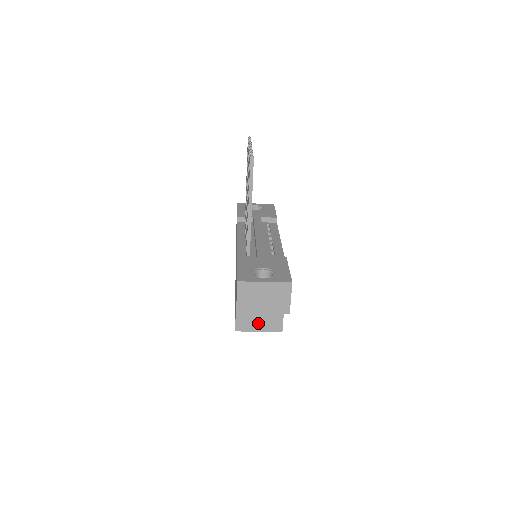
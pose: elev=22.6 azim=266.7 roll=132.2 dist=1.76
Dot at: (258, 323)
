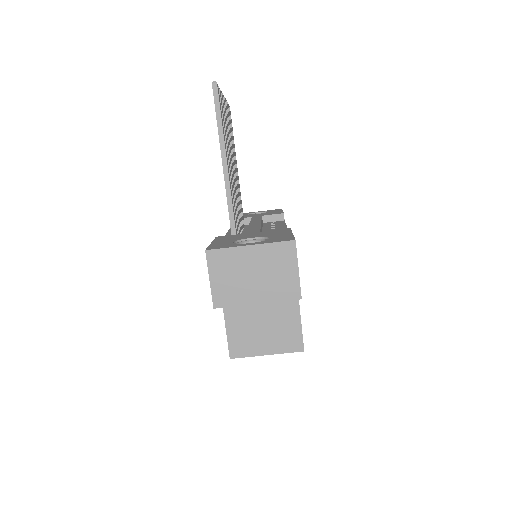
Dot at: (263, 340)
